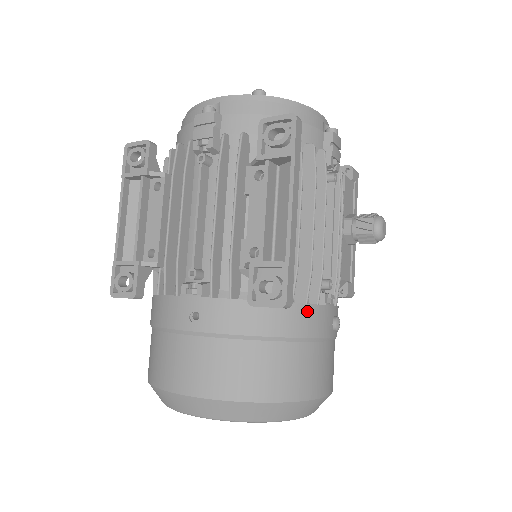
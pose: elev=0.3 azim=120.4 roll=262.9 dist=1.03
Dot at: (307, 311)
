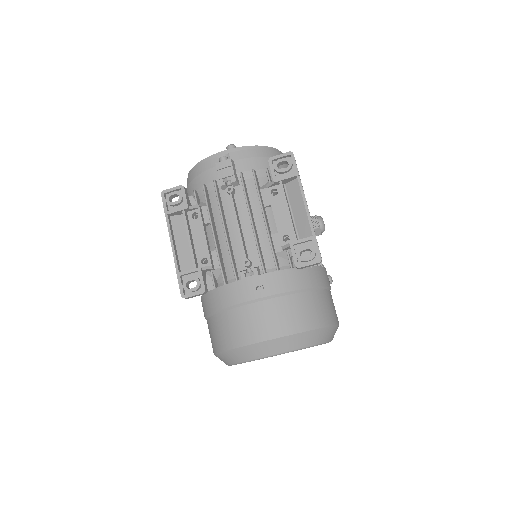
Dot at: (319, 270)
